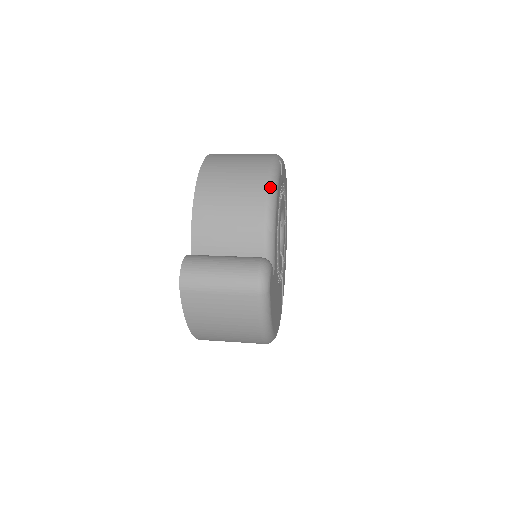
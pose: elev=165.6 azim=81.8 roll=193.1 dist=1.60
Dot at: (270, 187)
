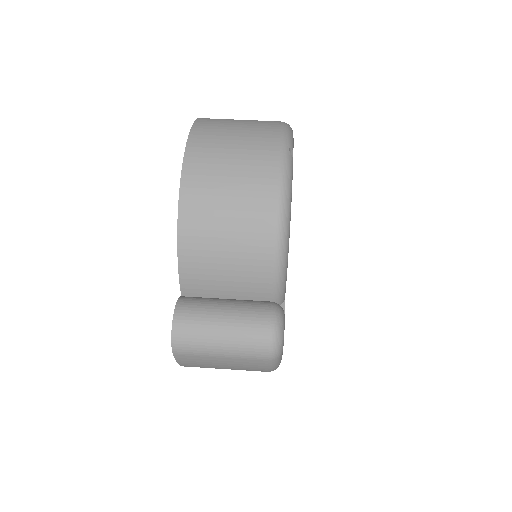
Dot at: (282, 210)
